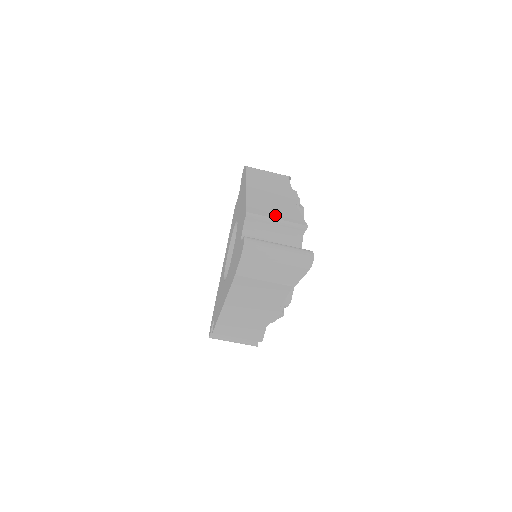
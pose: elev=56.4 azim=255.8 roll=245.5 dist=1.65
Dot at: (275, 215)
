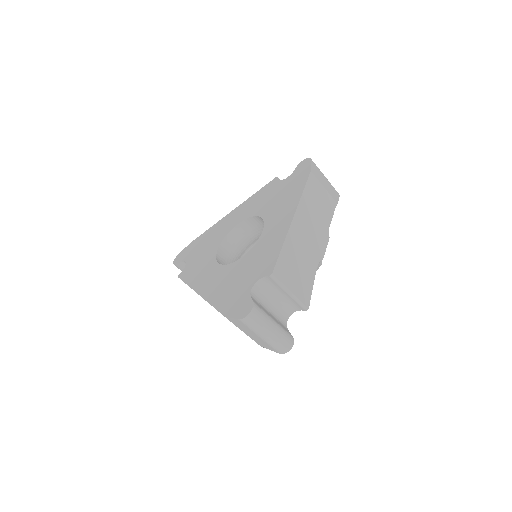
Dot at: (292, 284)
